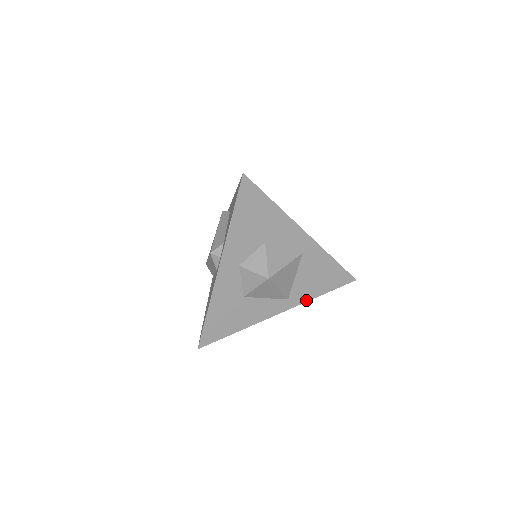
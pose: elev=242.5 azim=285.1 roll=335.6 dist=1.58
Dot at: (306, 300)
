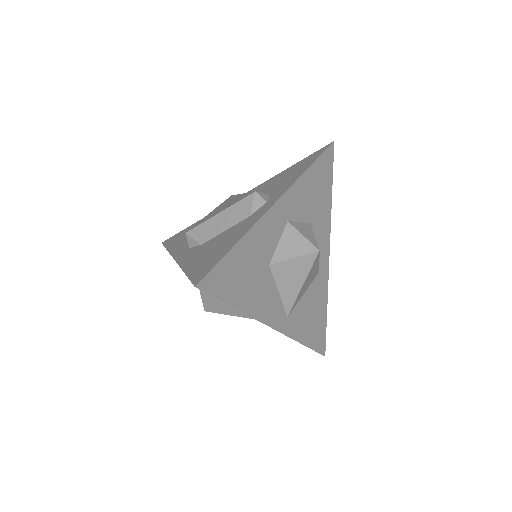
Dot at: (294, 337)
